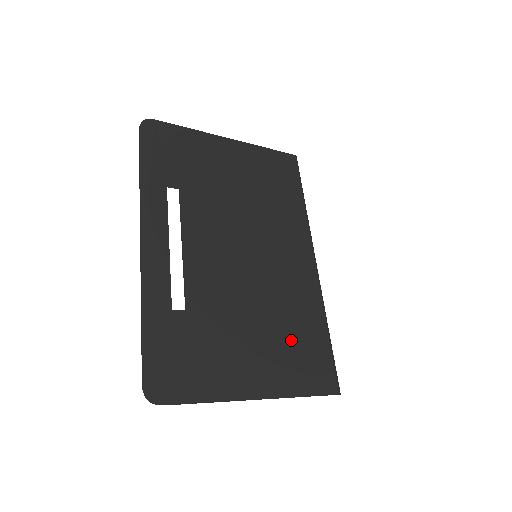
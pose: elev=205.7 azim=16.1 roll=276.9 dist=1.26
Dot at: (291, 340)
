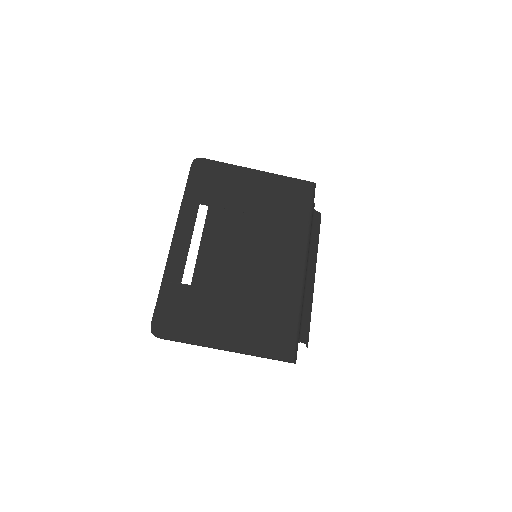
Dot at: (264, 317)
